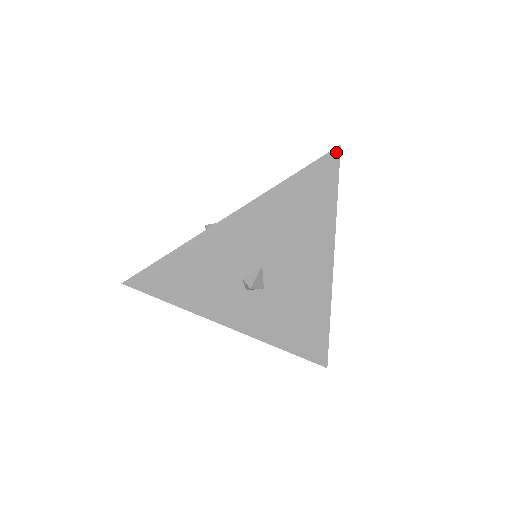
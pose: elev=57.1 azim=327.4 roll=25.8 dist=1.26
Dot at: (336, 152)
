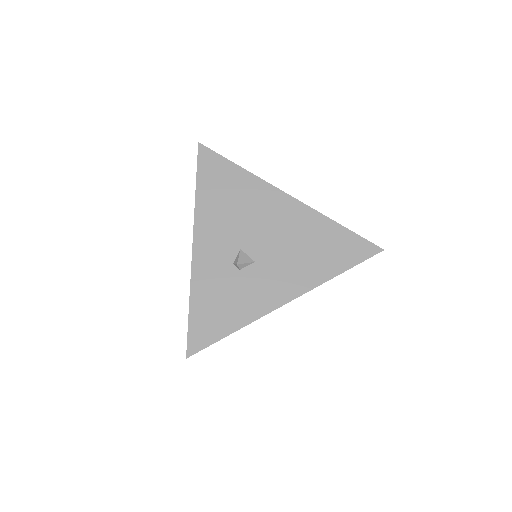
Dot at: (377, 253)
